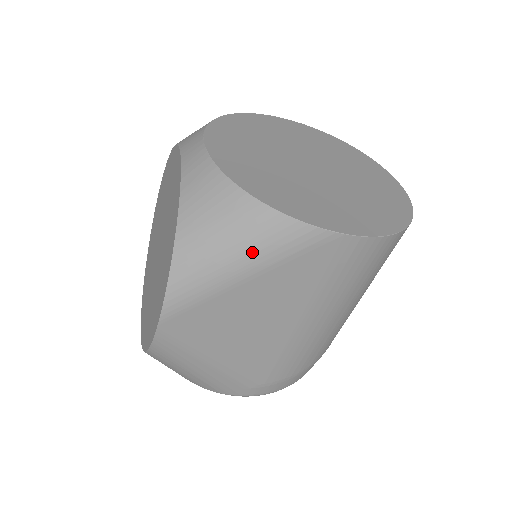
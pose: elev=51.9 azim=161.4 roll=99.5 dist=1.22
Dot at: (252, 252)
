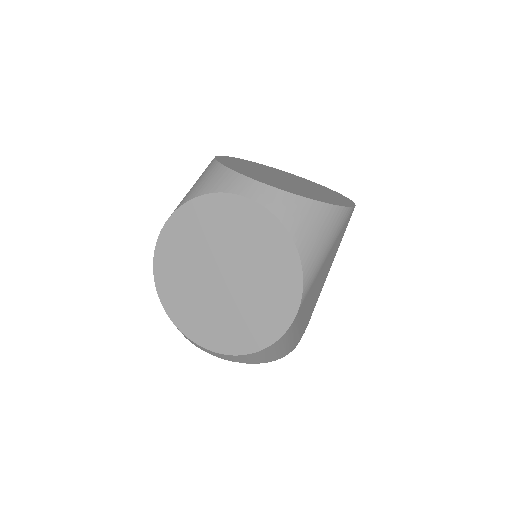
Dot at: (332, 235)
